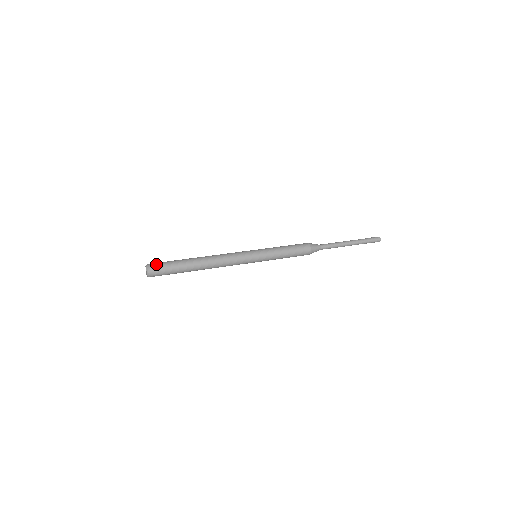
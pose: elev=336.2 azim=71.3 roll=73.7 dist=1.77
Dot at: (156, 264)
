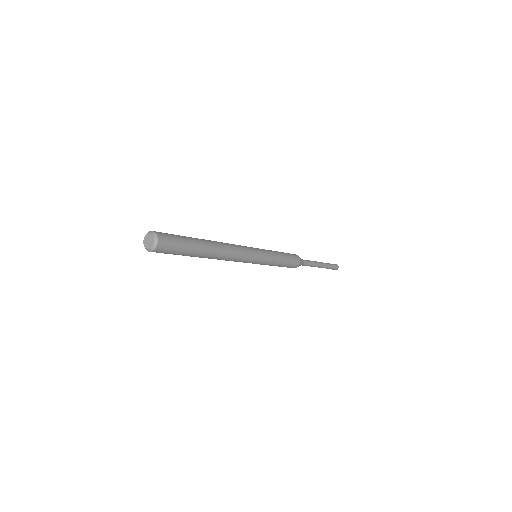
Dot at: occluded
